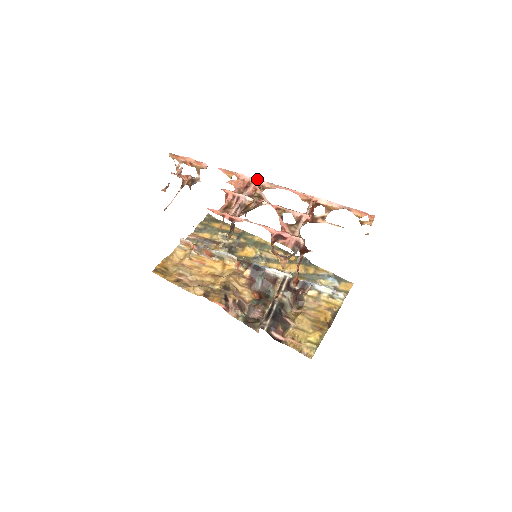
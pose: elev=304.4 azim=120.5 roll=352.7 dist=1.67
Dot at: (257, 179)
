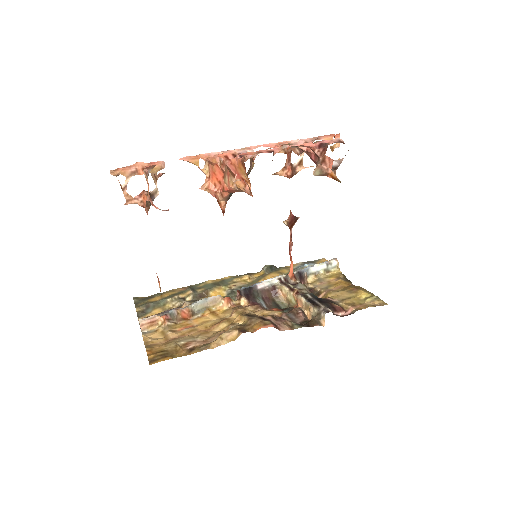
Dot at: occluded
